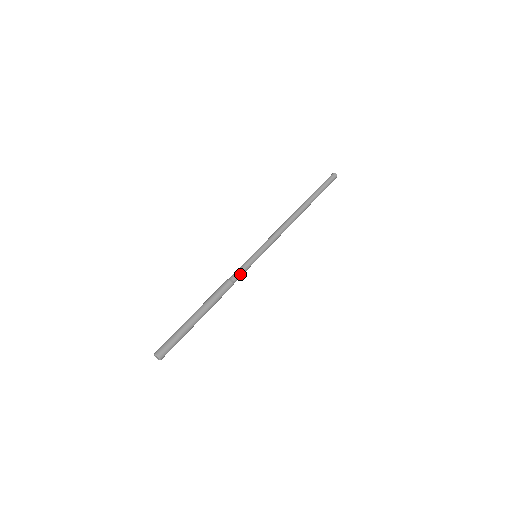
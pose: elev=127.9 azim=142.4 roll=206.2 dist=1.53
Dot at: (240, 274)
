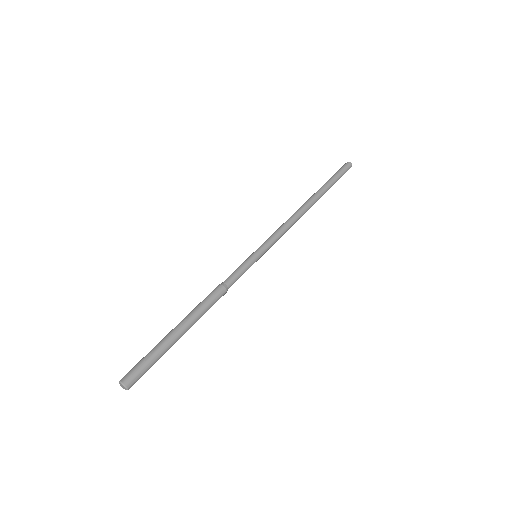
Dot at: (233, 275)
